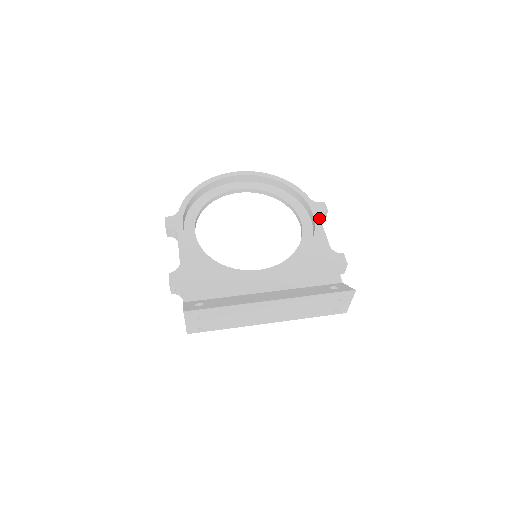
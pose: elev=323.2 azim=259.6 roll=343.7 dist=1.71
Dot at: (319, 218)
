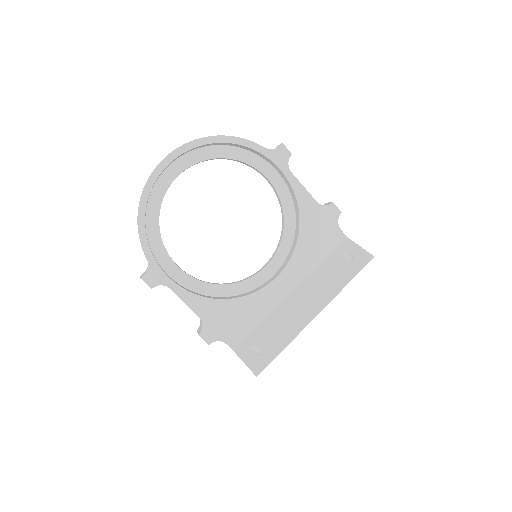
Dot at: (289, 171)
